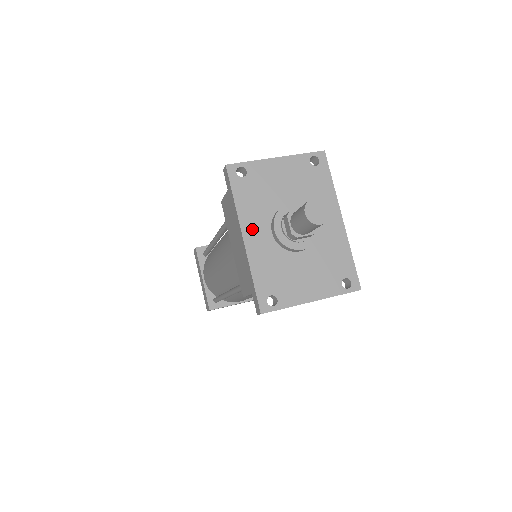
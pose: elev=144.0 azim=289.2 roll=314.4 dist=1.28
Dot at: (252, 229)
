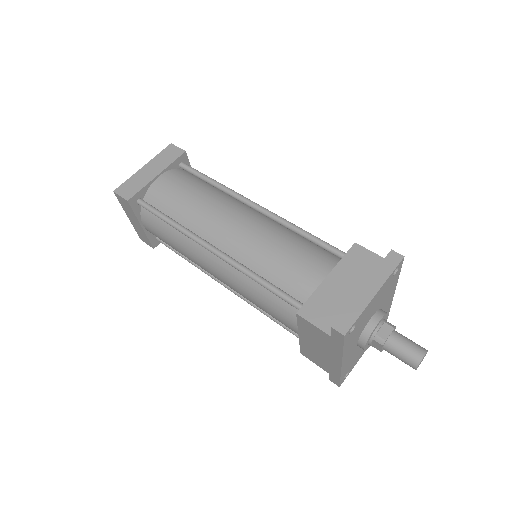
Dot at: (348, 355)
